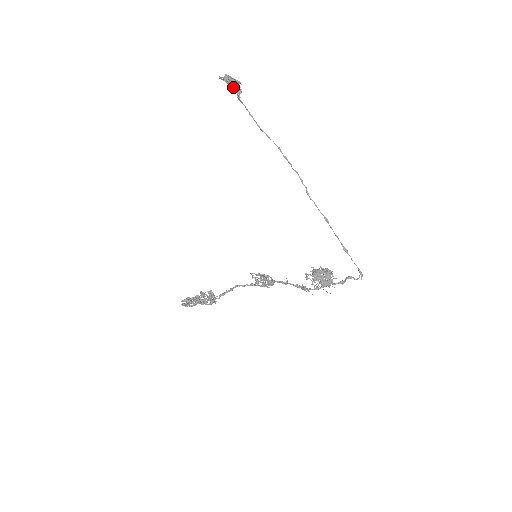
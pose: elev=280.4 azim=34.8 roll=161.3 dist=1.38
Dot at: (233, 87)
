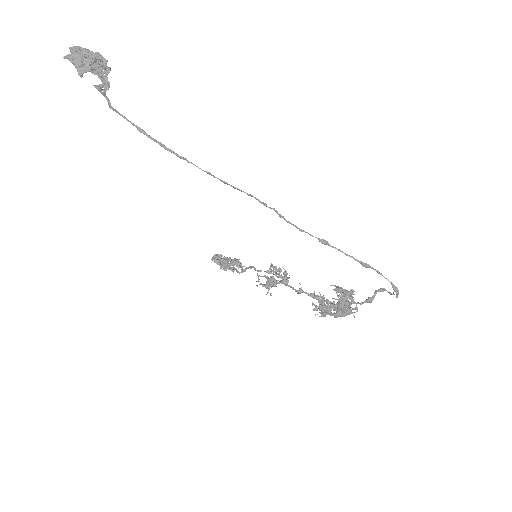
Dot at: (93, 73)
